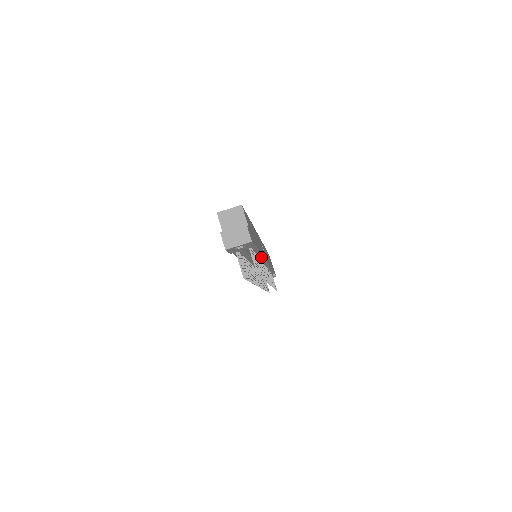
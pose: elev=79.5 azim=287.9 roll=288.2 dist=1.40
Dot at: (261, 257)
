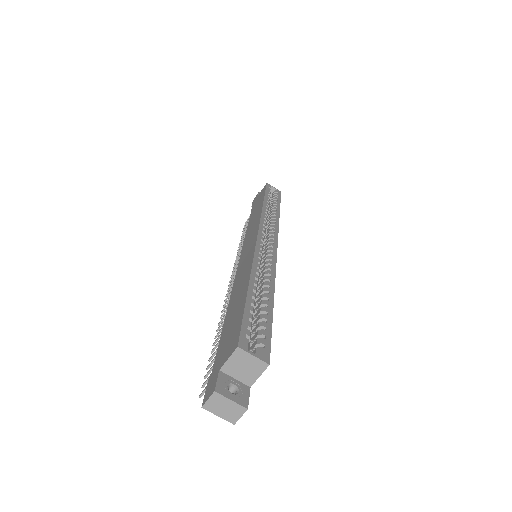
Dot at: occluded
